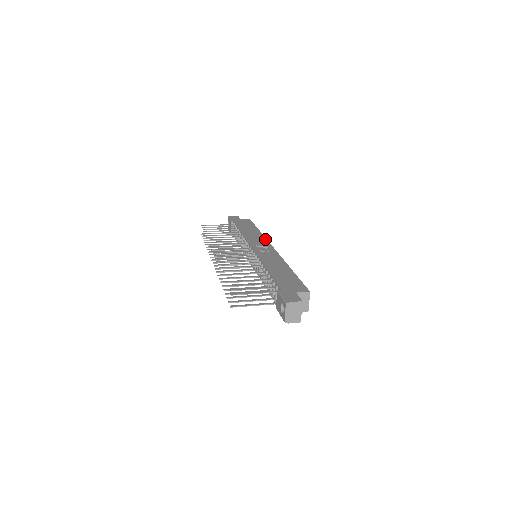
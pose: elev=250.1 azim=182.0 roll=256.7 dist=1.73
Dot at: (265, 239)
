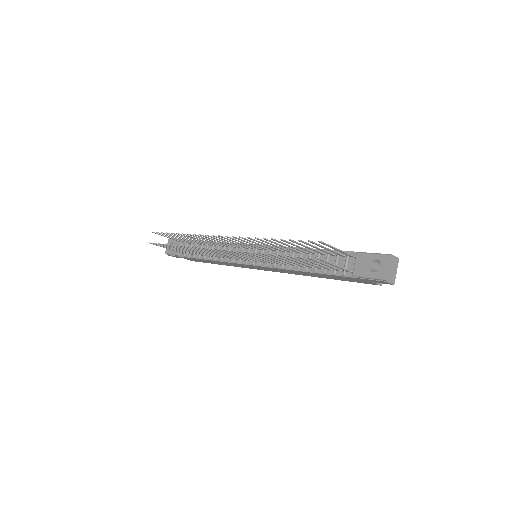
Dot at: occluded
